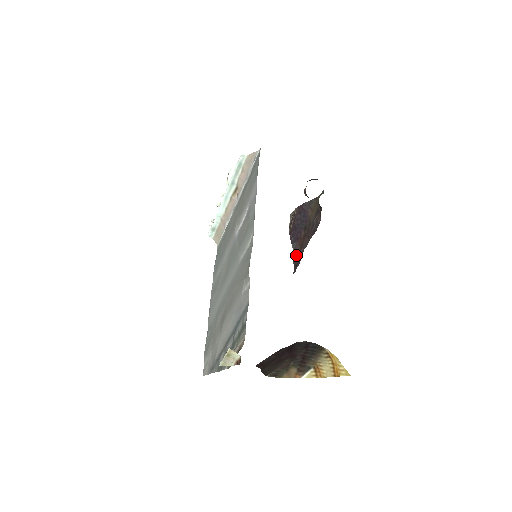
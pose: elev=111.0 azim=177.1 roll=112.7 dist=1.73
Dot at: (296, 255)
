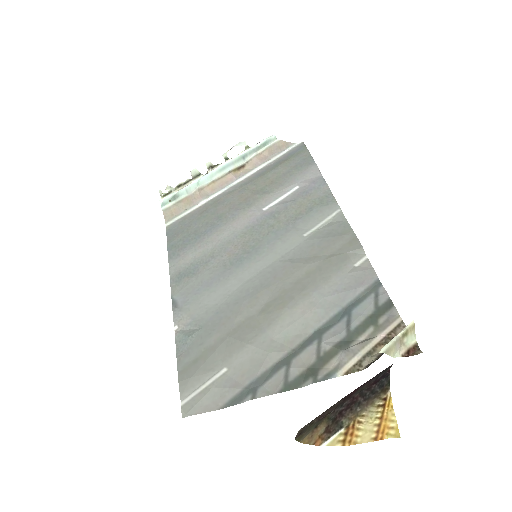
Dot at: occluded
